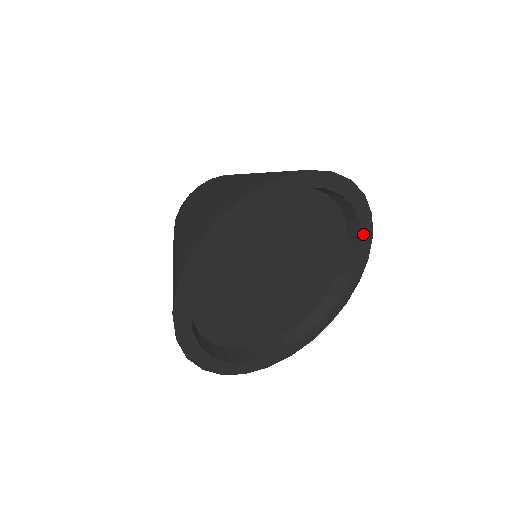
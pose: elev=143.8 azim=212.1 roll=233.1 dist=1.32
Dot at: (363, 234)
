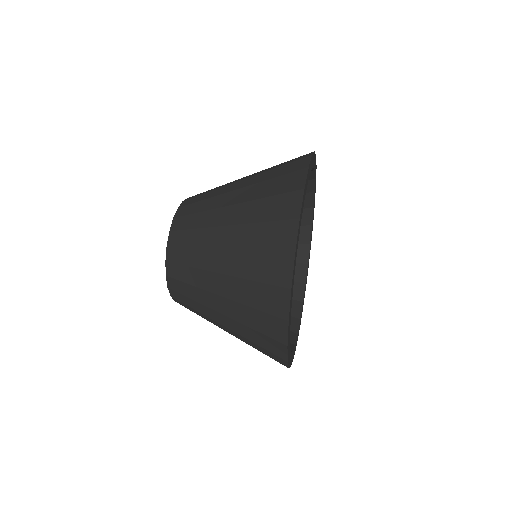
Dot at: occluded
